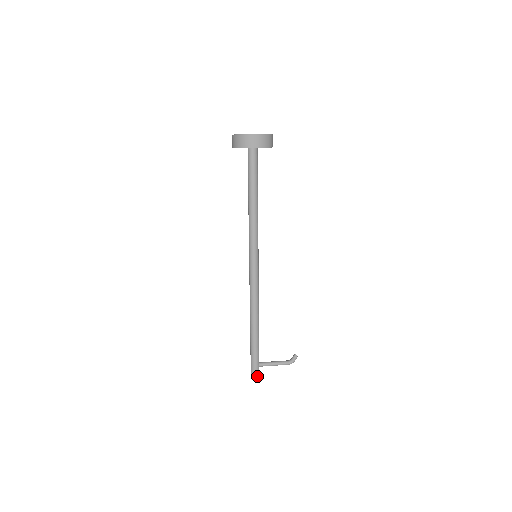
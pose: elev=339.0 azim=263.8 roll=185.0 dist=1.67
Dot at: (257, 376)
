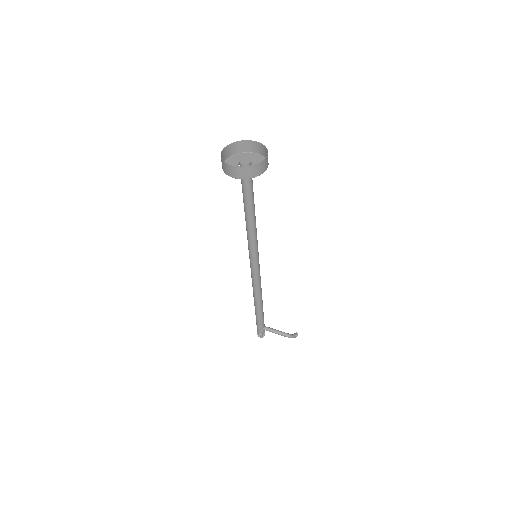
Dot at: (261, 335)
